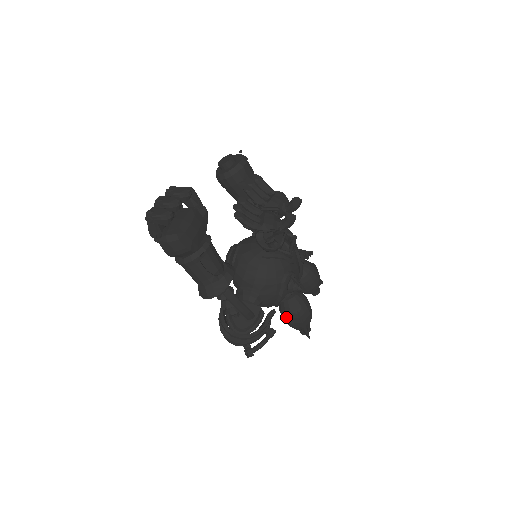
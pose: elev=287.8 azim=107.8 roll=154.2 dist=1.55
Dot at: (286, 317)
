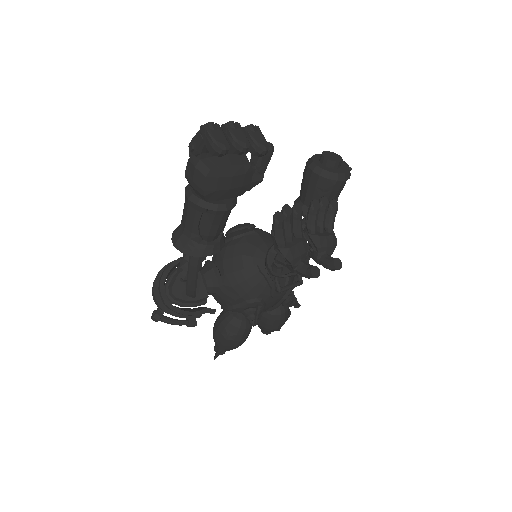
Dot at: (218, 325)
